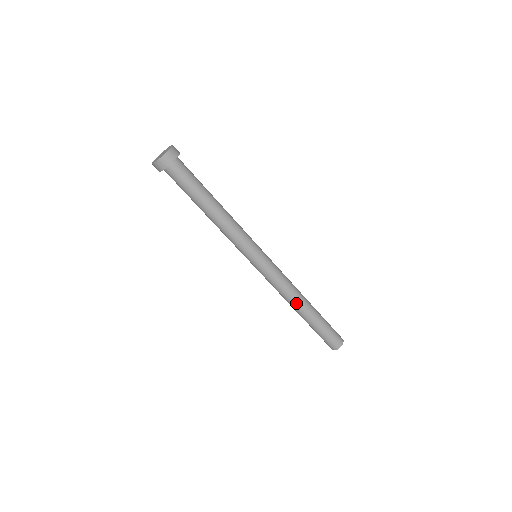
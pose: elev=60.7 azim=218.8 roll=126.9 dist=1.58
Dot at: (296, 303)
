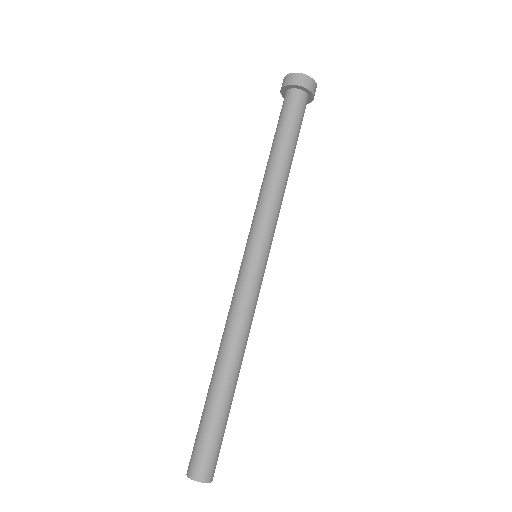
Dot at: (241, 355)
